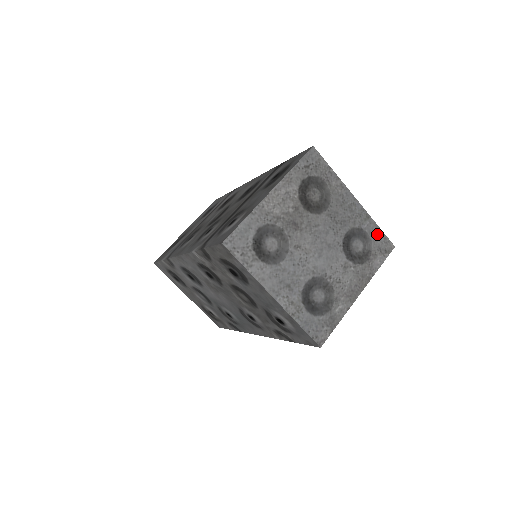
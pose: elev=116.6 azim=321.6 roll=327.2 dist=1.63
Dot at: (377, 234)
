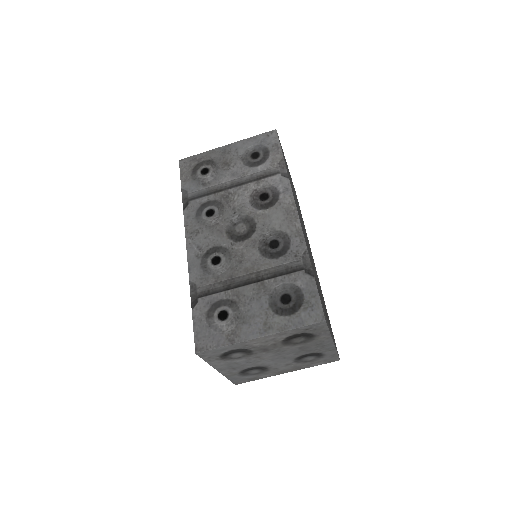
Dot at: (332, 356)
